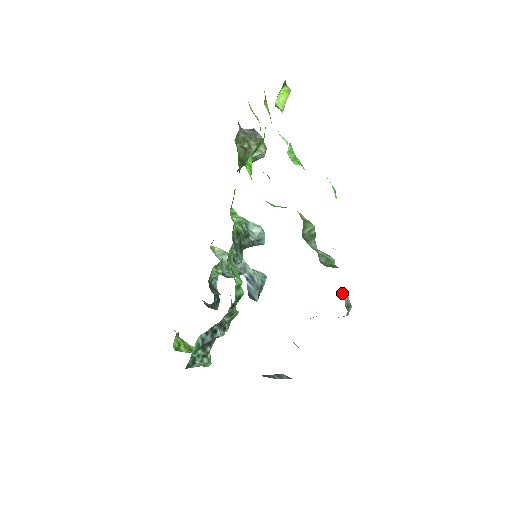
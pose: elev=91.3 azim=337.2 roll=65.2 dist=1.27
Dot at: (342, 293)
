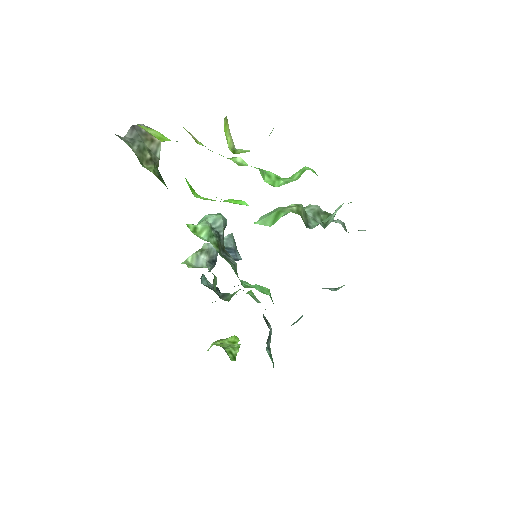
Dot at: occluded
